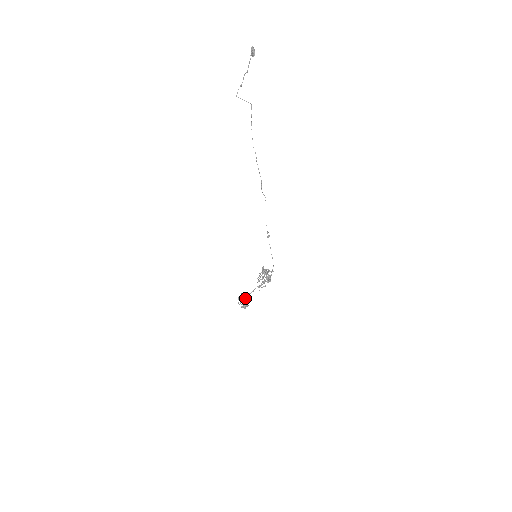
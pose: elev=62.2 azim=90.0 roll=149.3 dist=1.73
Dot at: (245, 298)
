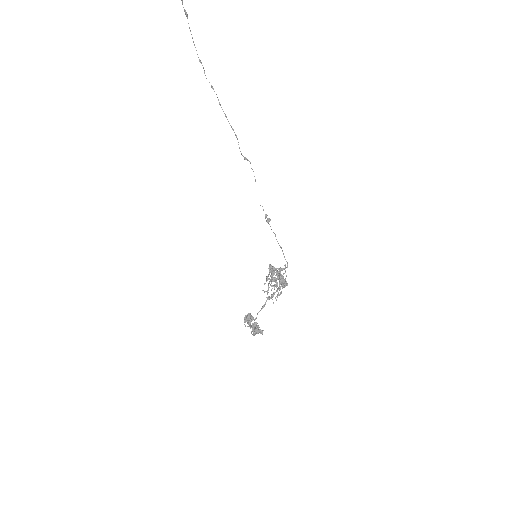
Dot at: (255, 322)
